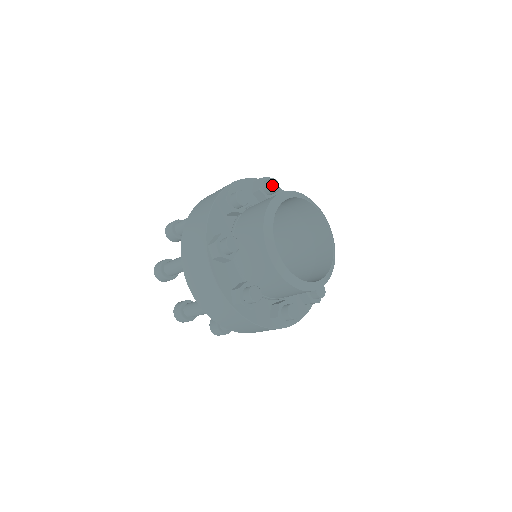
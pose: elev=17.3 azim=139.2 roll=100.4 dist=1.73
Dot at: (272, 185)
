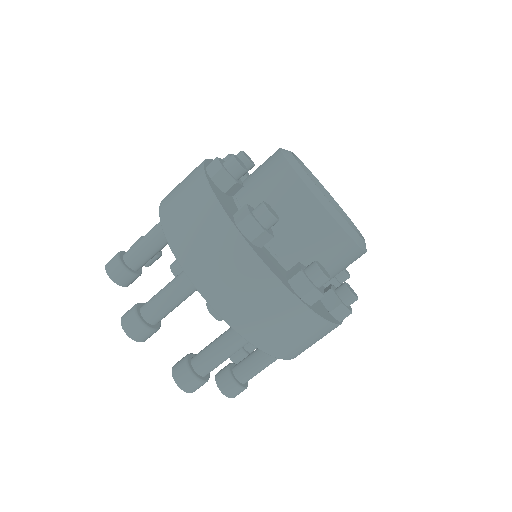
Dot at: occluded
